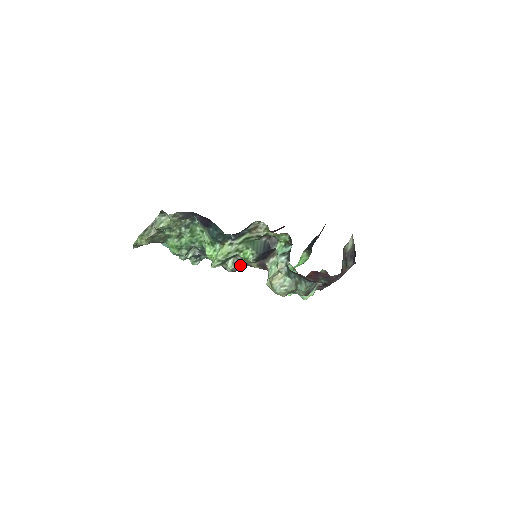
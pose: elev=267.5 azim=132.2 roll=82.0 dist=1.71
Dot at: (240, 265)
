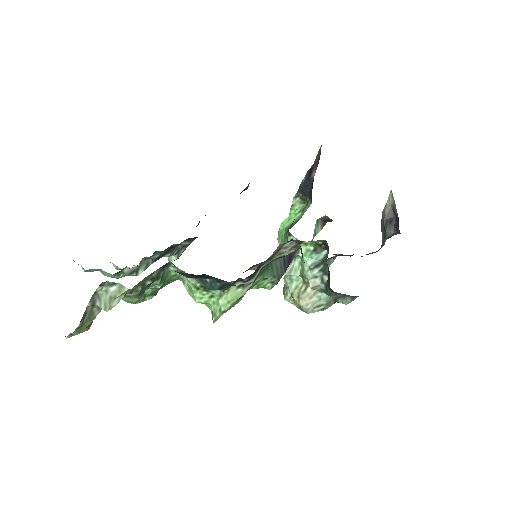
Dot at: occluded
